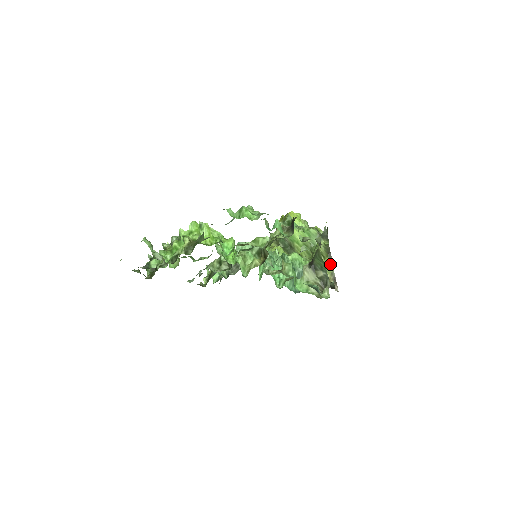
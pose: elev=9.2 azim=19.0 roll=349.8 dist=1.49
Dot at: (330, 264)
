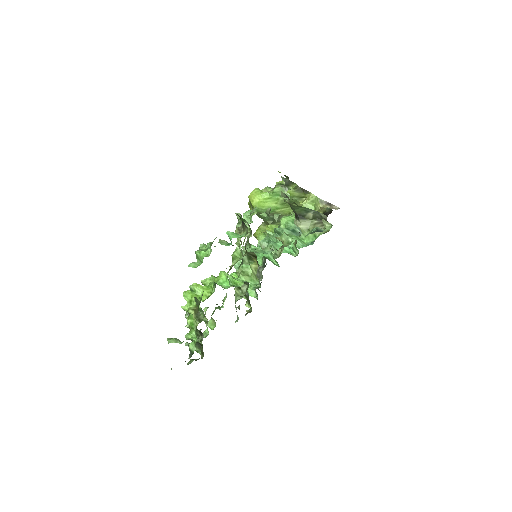
Dot at: (312, 197)
